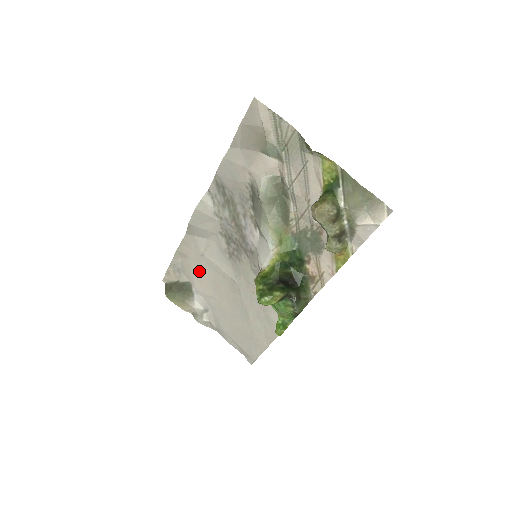
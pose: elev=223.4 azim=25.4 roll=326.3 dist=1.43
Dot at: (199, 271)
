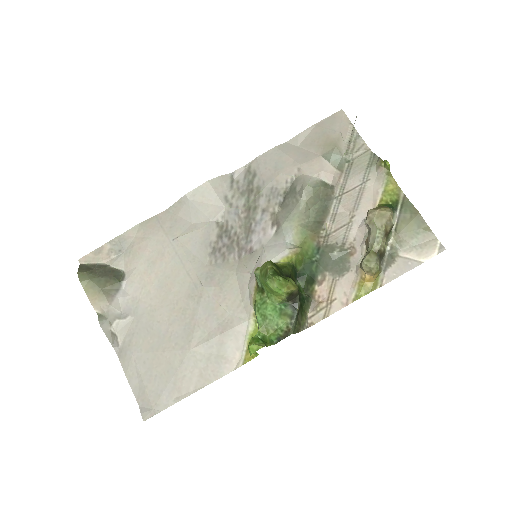
Dot at: (153, 259)
